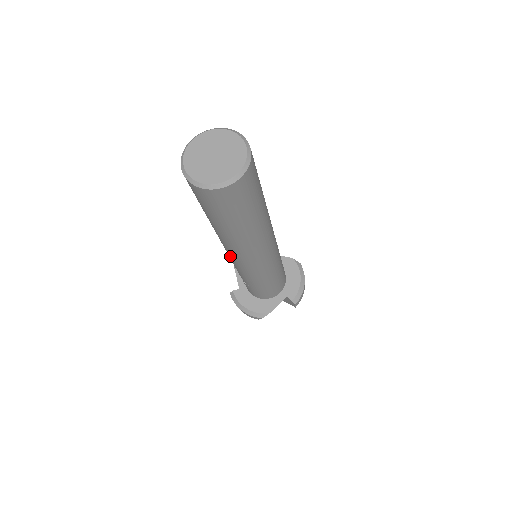
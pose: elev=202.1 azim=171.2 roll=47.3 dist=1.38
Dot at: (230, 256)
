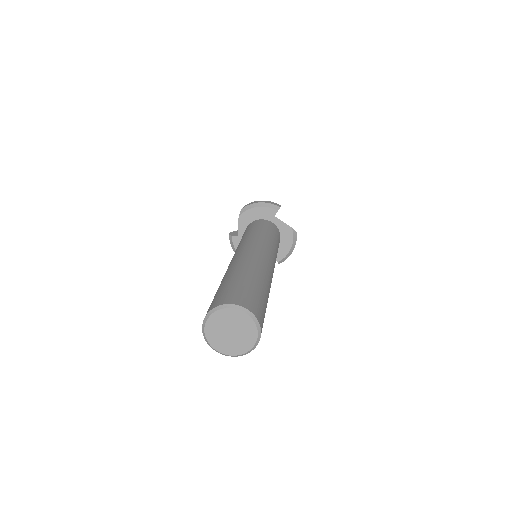
Dot at: occluded
